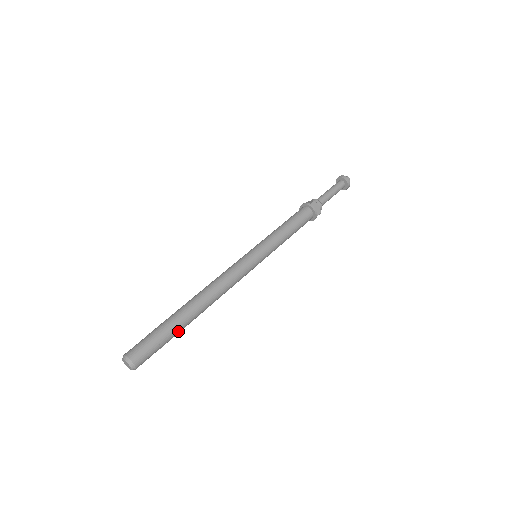
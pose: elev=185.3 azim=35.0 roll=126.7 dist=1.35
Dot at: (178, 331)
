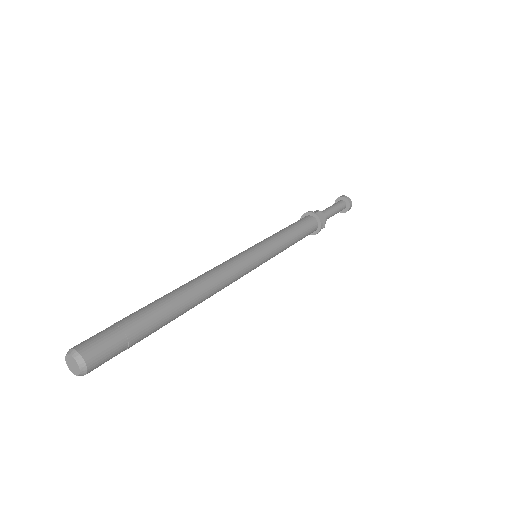
Dot at: (155, 328)
